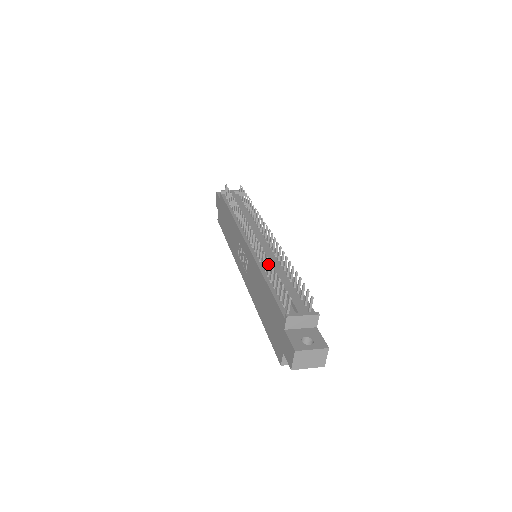
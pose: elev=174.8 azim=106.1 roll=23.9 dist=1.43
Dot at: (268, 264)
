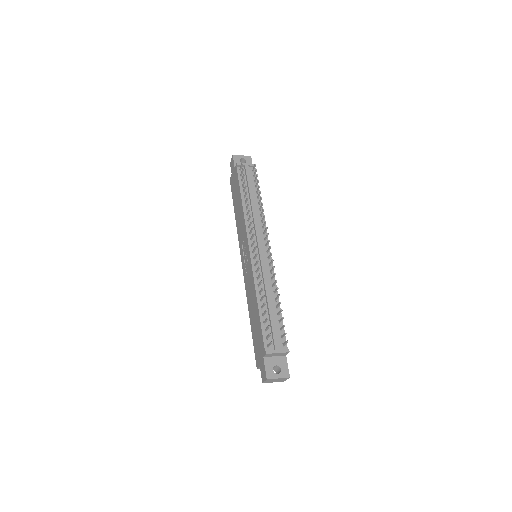
Dot at: (262, 296)
